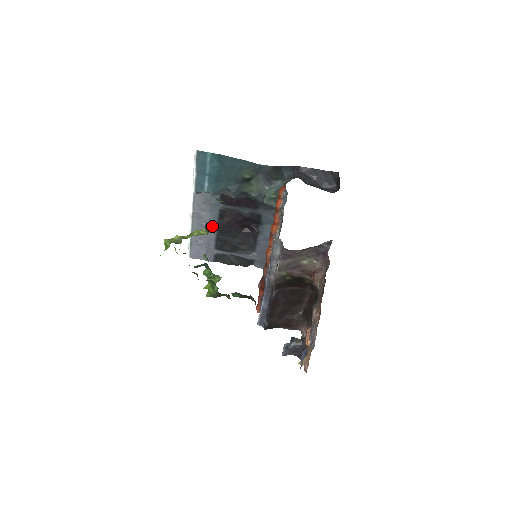
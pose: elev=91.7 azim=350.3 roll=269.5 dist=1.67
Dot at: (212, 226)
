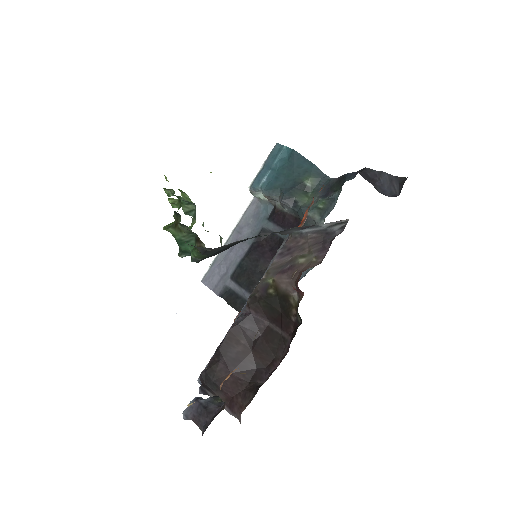
Dot at: (245, 246)
